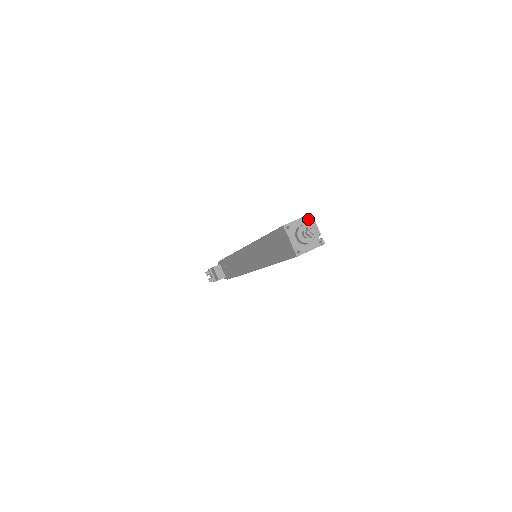
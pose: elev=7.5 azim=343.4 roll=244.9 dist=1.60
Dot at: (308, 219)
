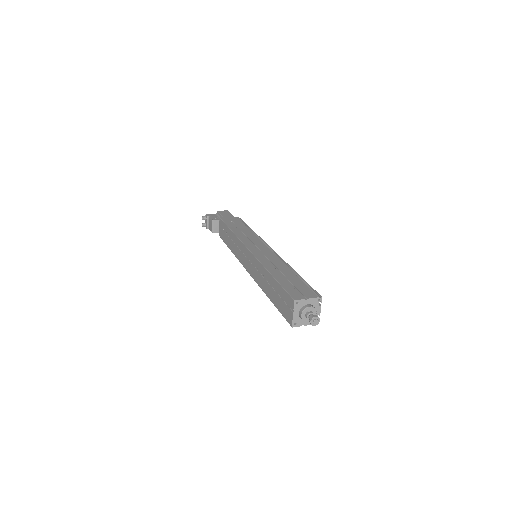
Dot at: (317, 301)
